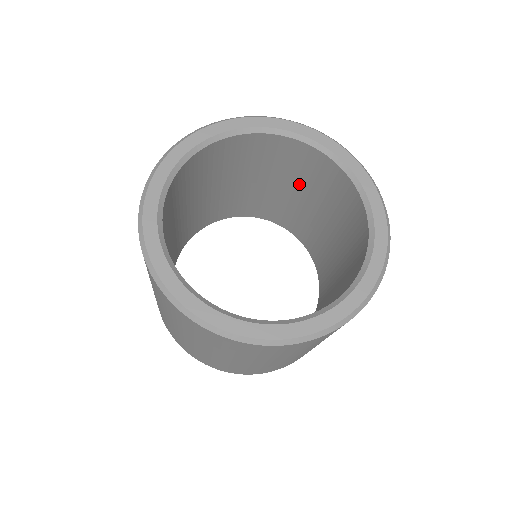
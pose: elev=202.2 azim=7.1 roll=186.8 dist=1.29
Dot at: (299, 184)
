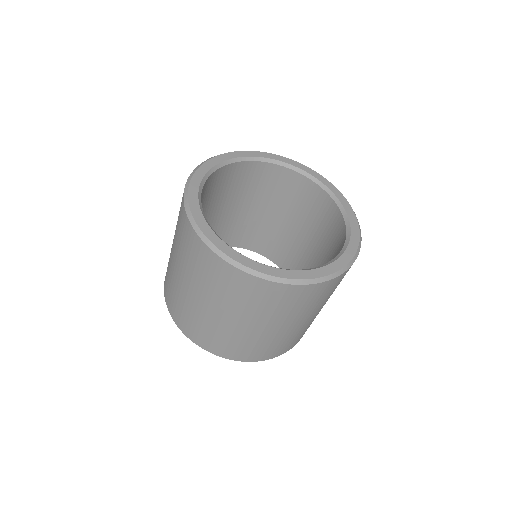
Dot at: (311, 230)
